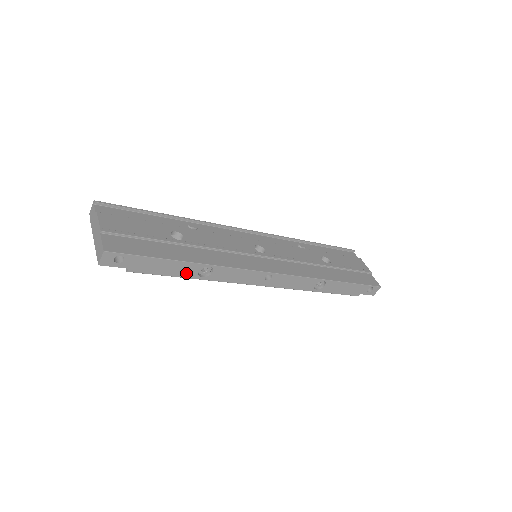
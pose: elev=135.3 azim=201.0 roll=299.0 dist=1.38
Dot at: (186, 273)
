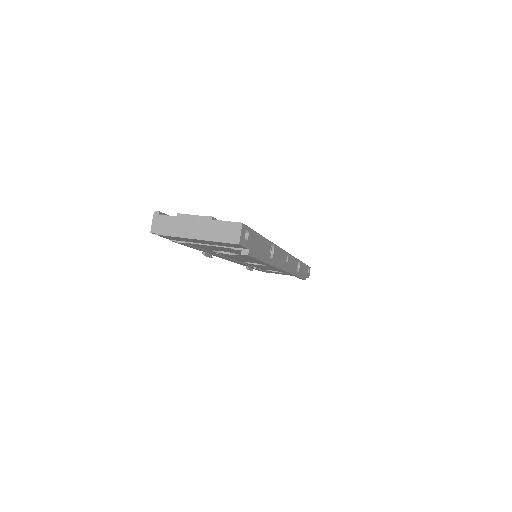
Dot at: (266, 255)
